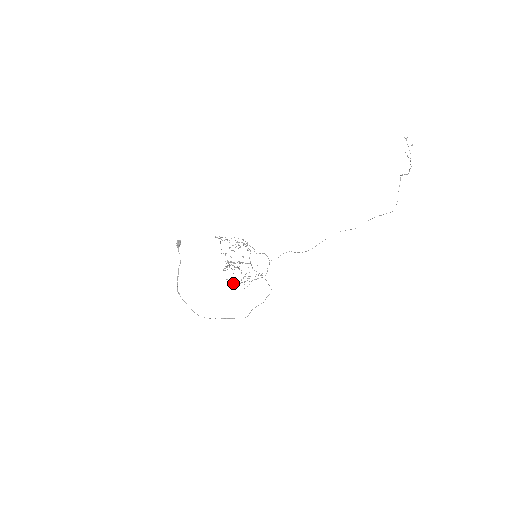
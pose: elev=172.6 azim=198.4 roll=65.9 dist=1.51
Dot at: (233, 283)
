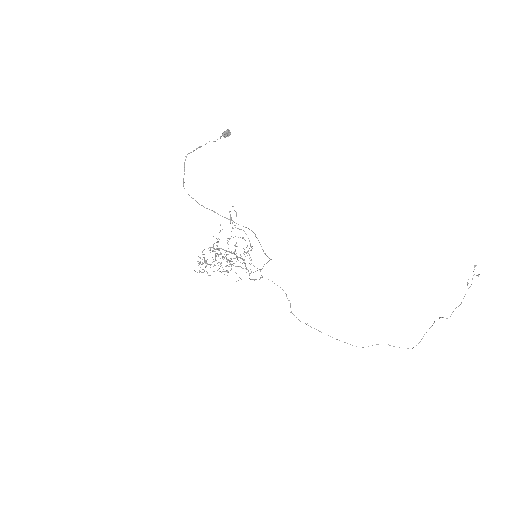
Dot at: occluded
